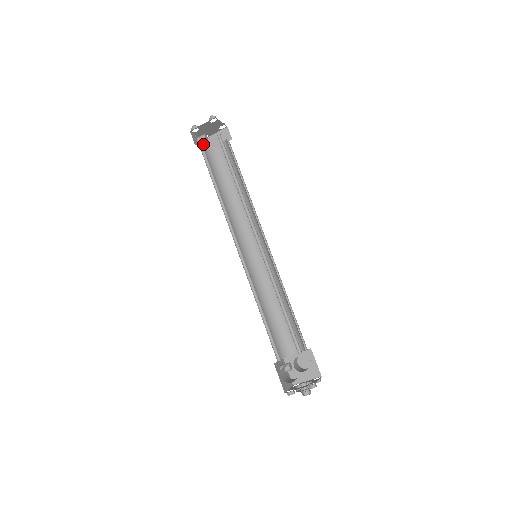
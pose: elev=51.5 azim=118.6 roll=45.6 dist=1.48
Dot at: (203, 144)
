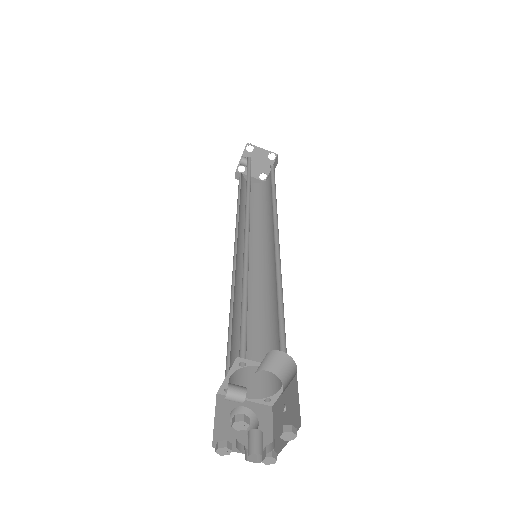
Dot at: occluded
